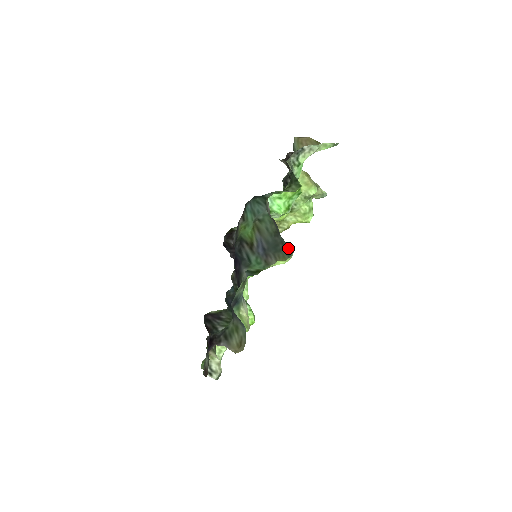
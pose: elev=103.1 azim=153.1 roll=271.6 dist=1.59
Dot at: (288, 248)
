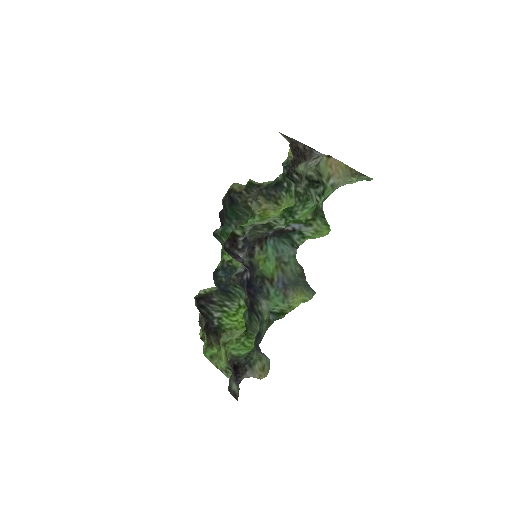
Dot at: (309, 287)
